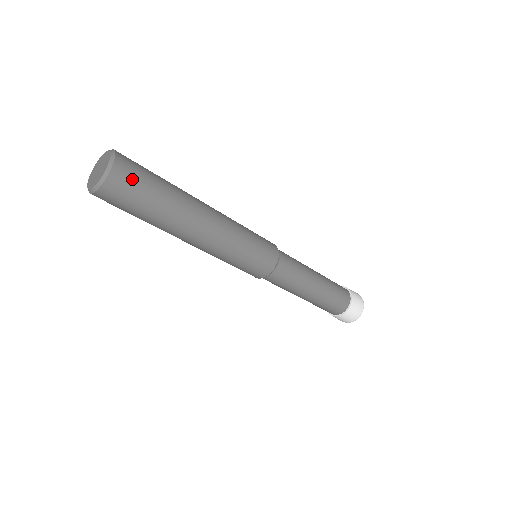
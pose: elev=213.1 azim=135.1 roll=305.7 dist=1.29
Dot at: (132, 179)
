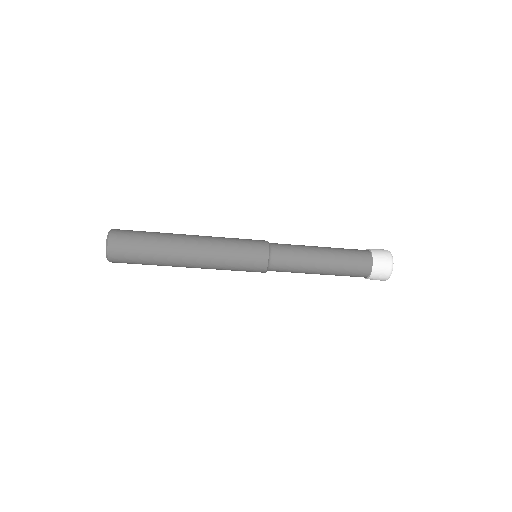
Dot at: (124, 257)
